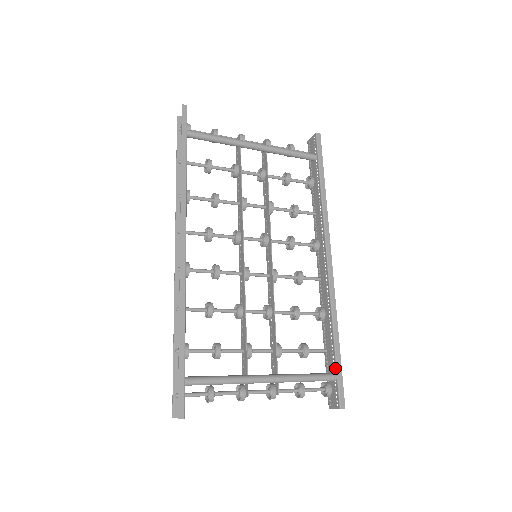
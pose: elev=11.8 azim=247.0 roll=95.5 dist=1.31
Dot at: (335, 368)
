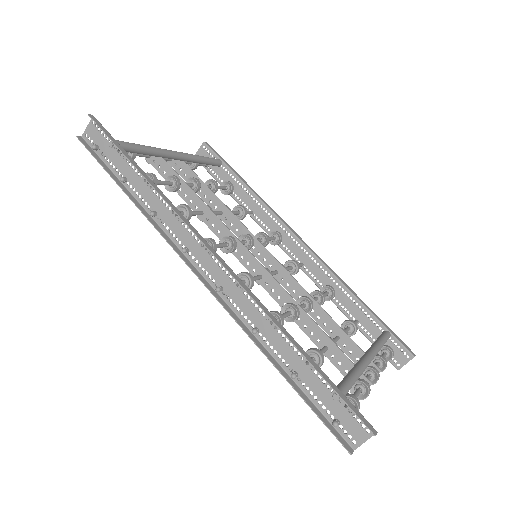
Dot at: (382, 326)
